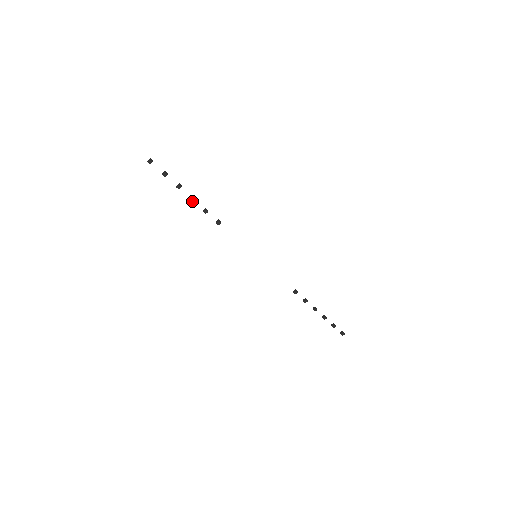
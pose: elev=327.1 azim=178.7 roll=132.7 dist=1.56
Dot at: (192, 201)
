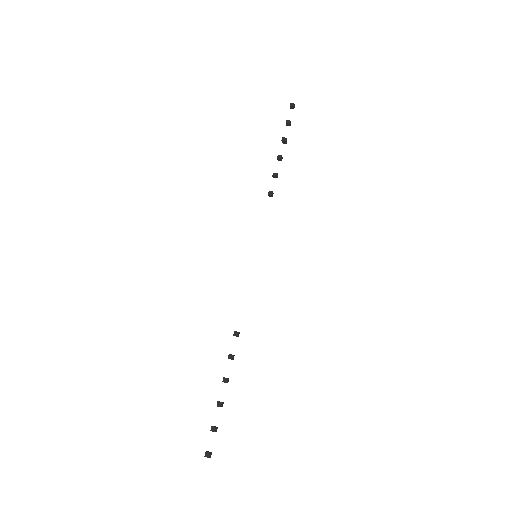
Dot at: (278, 157)
